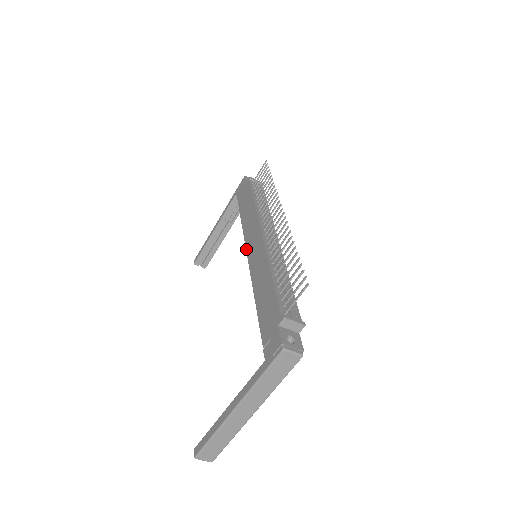
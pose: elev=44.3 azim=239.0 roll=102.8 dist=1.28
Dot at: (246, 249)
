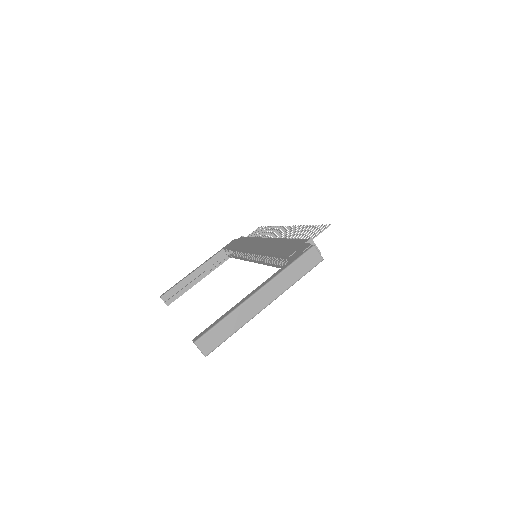
Dot at: (249, 250)
